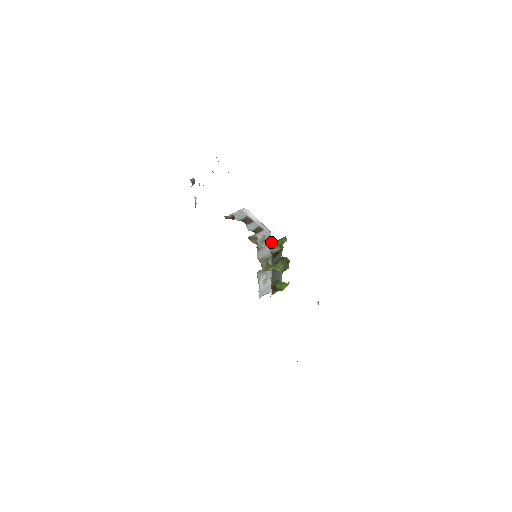
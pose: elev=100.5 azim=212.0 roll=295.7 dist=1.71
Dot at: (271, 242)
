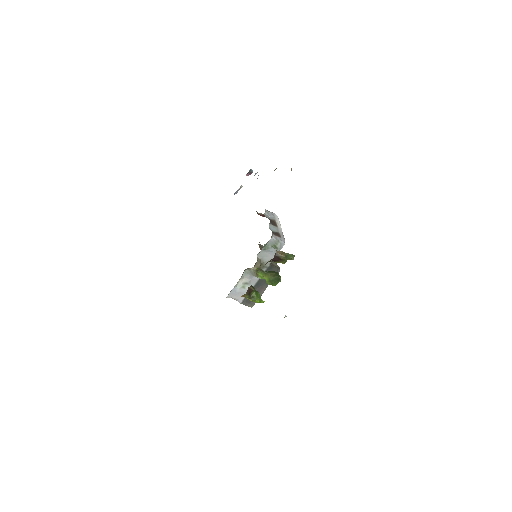
Dot at: occluded
